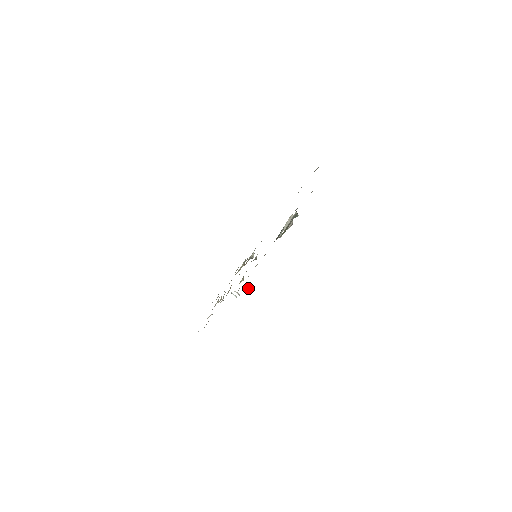
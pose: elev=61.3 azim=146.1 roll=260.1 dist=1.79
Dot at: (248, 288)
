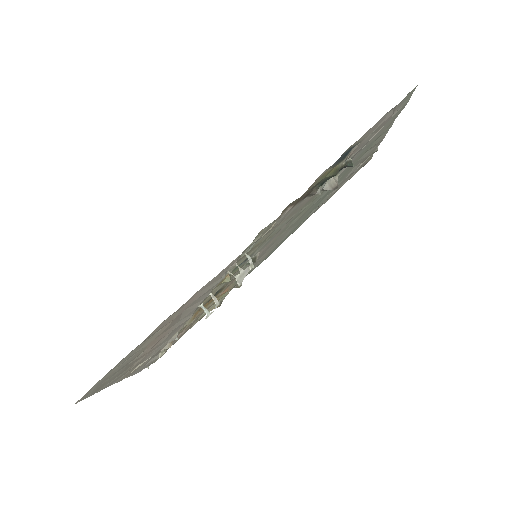
Dot at: (245, 269)
